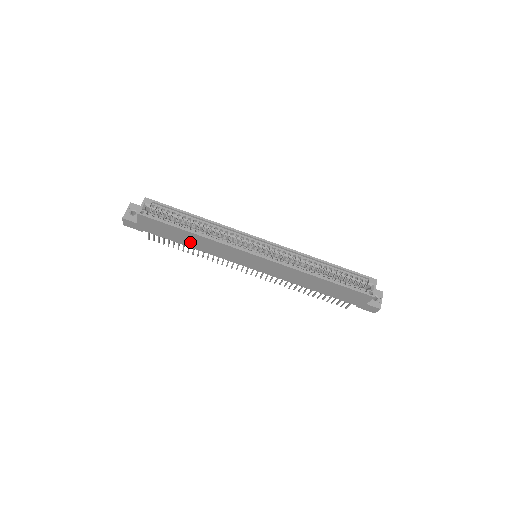
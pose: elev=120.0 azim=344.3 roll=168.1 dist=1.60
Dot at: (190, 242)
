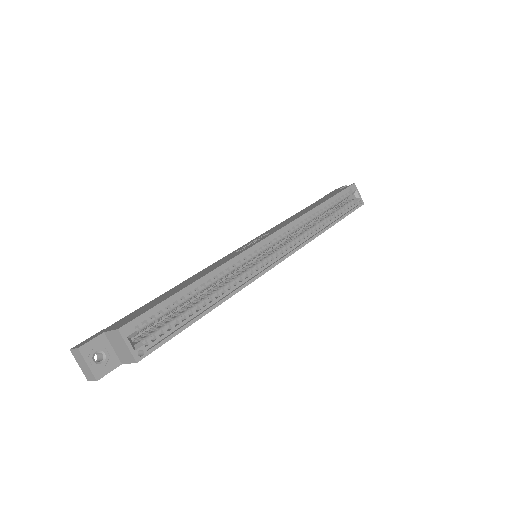
Dot at: occluded
